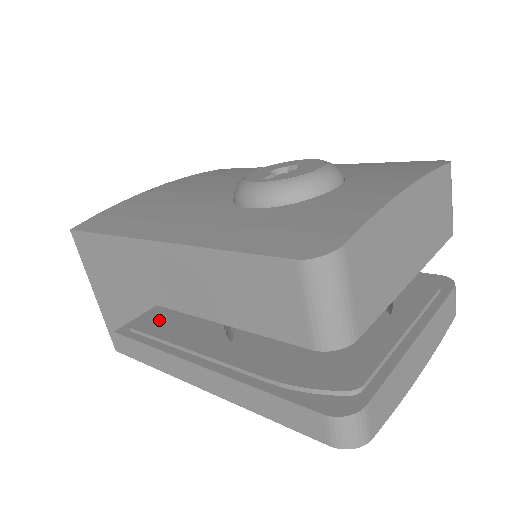
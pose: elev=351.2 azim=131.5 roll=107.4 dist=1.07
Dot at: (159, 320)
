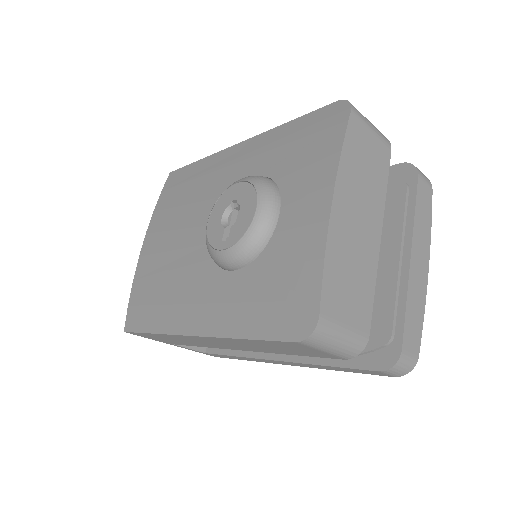
Dot at: occluded
